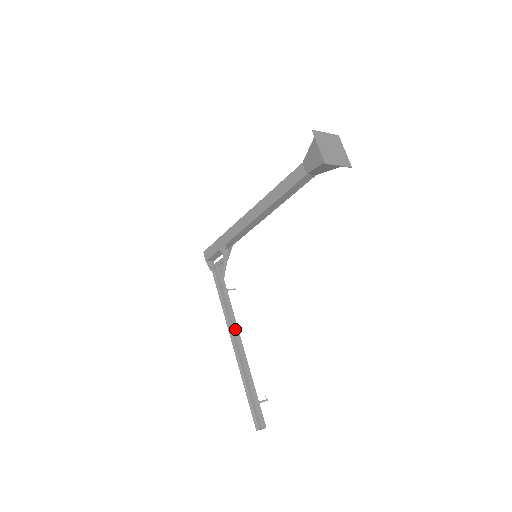
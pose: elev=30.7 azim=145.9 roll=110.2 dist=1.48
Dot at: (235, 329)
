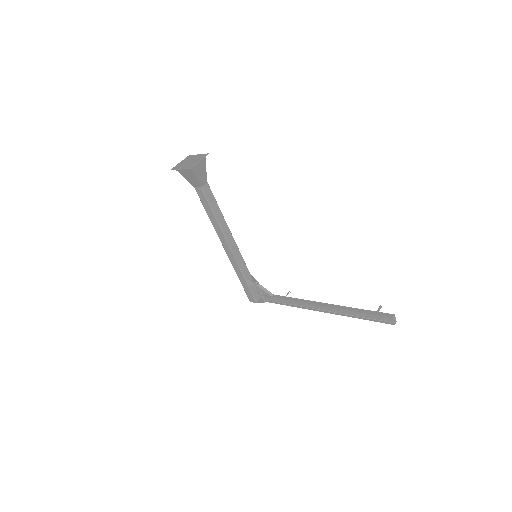
Dot at: (310, 303)
